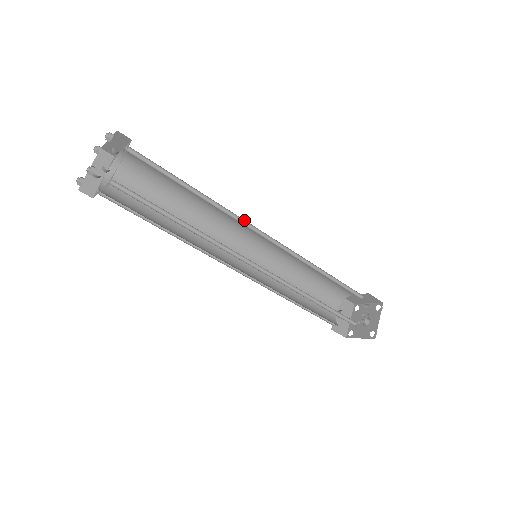
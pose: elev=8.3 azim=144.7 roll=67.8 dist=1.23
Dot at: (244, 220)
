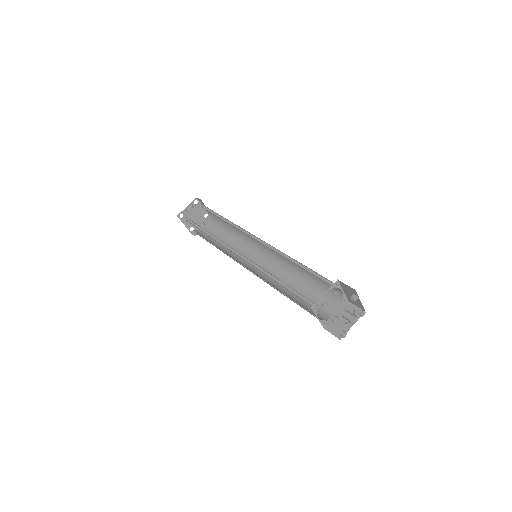
Dot at: occluded
